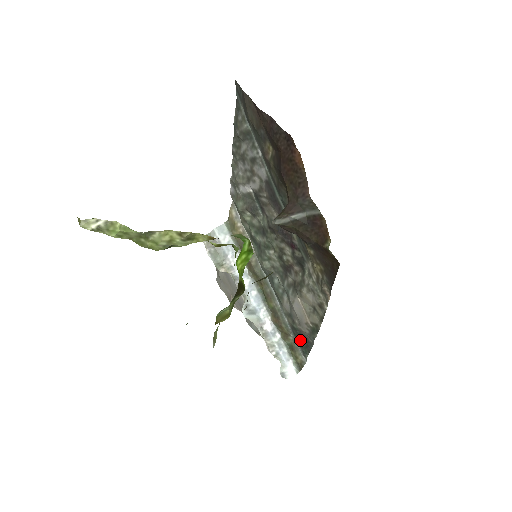
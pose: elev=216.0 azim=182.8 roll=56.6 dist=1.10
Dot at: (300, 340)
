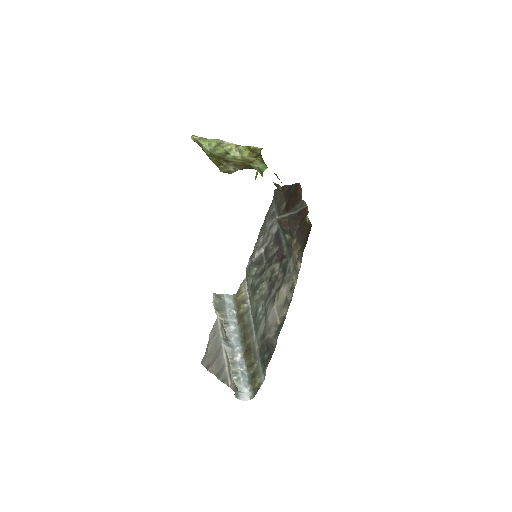
Dot at: (265, 353)
